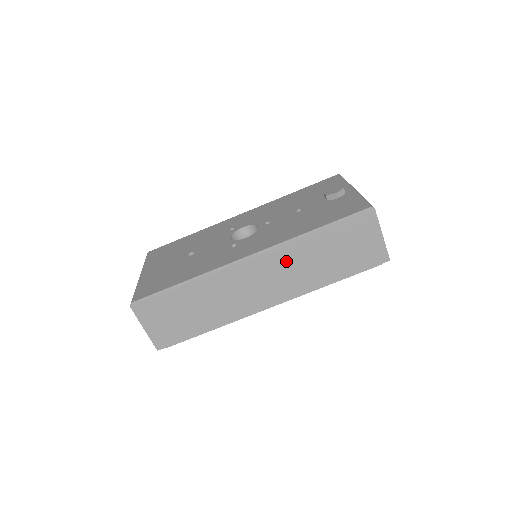
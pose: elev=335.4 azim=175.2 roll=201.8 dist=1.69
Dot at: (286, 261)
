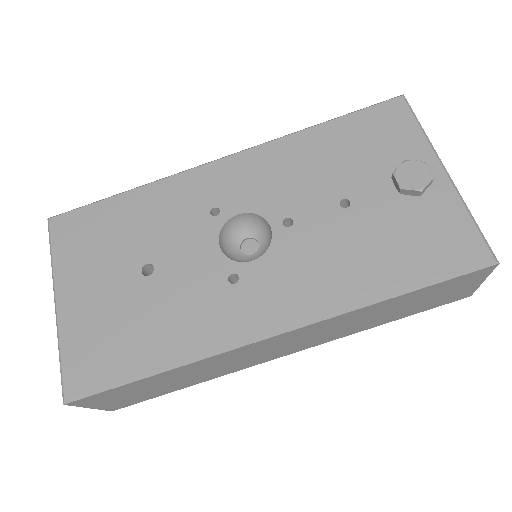
Dot at: (331, 325)
